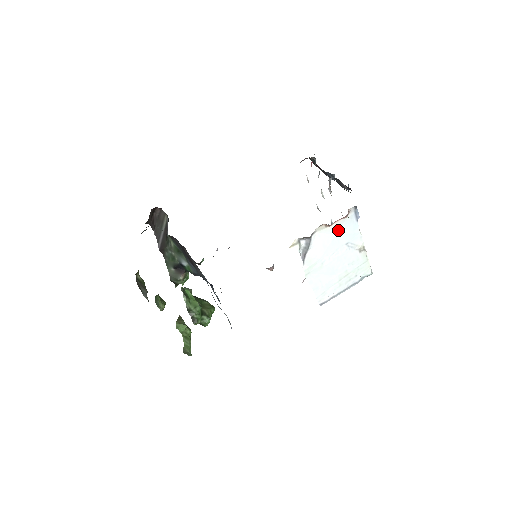
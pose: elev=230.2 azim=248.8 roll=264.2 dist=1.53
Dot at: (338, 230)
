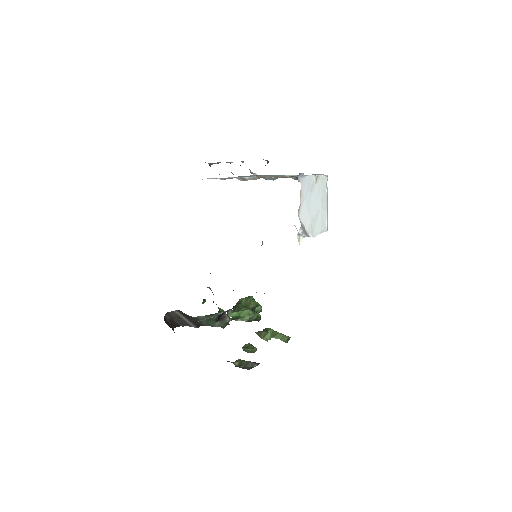
Dot at: (303, 196)
